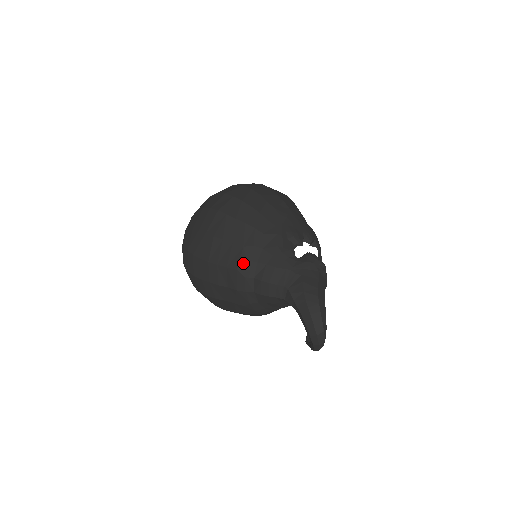
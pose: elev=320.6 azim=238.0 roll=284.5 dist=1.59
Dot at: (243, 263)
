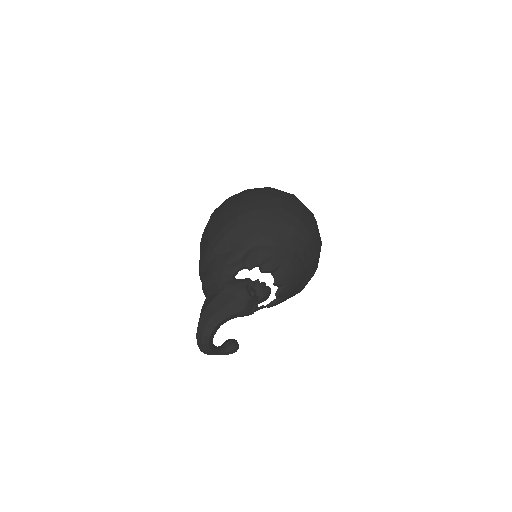
Dot at: (203, 258)
